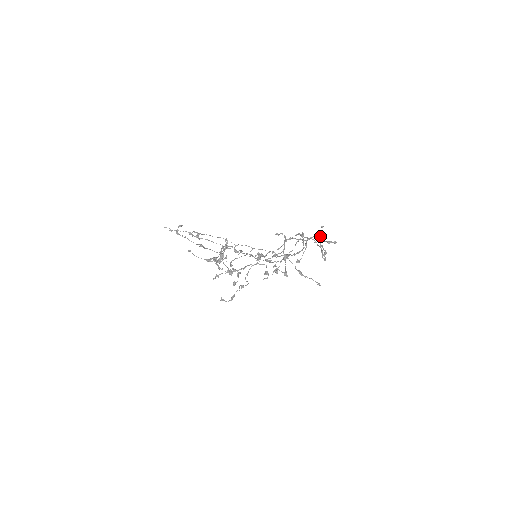
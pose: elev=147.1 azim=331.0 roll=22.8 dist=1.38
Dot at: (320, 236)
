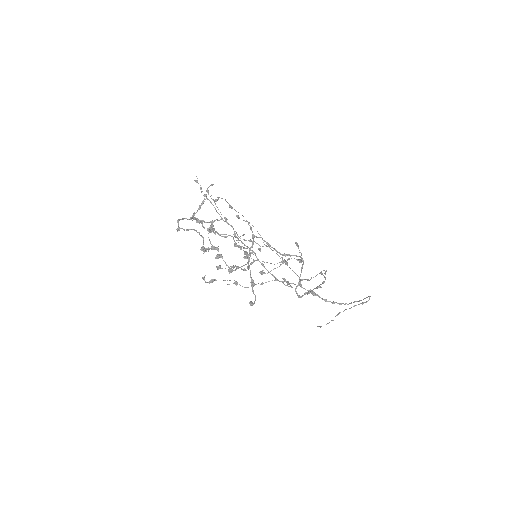
Dot at: (303, 262)
